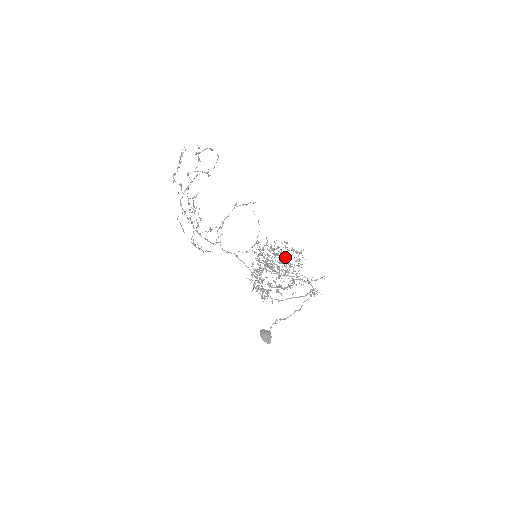
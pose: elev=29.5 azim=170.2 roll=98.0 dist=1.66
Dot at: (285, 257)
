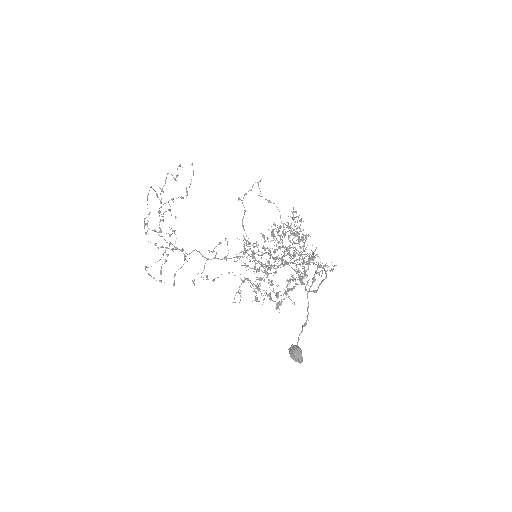
Dot at: occluded
